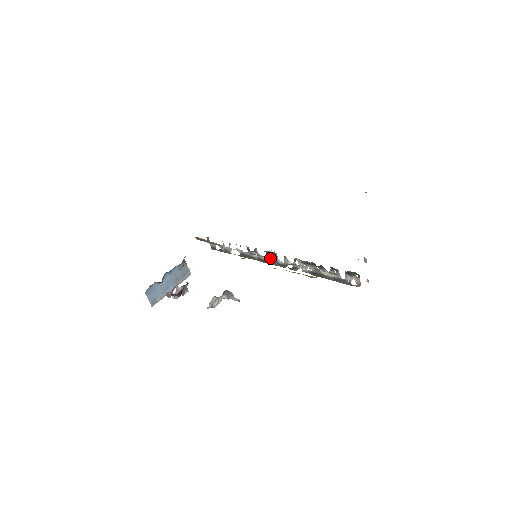
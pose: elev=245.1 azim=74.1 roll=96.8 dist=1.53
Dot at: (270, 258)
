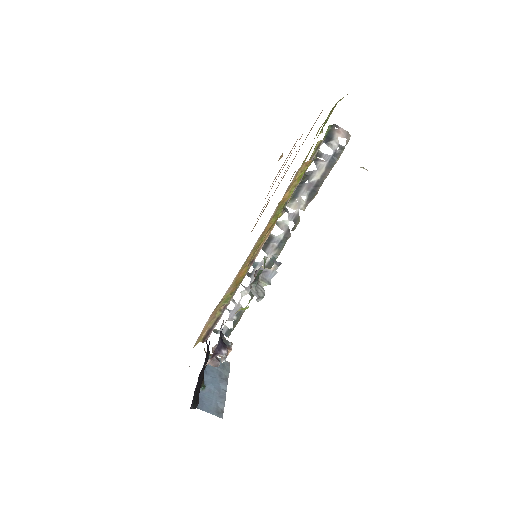
Dot at: (266, 236)
